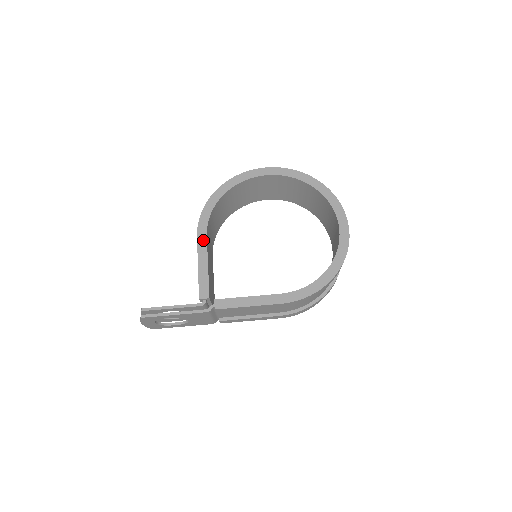
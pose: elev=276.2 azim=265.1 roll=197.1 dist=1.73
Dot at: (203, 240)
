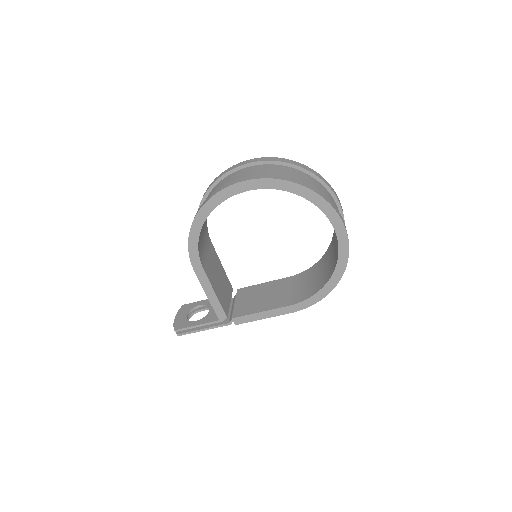
Dot at: (201, 274)
